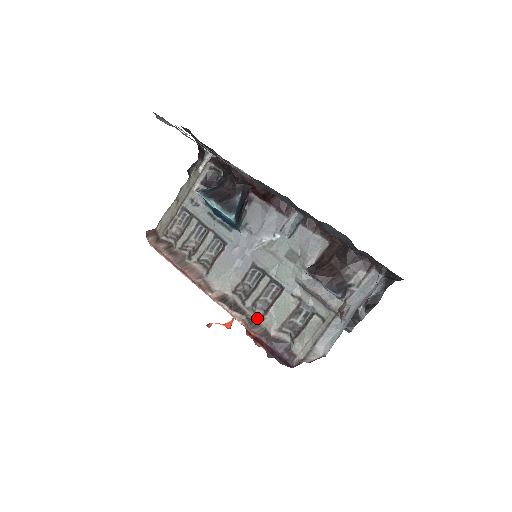
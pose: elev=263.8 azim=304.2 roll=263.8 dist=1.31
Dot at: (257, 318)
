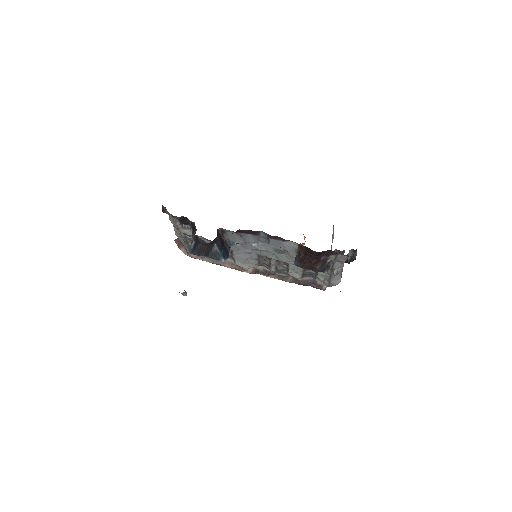
Dot at: (284, 275)
